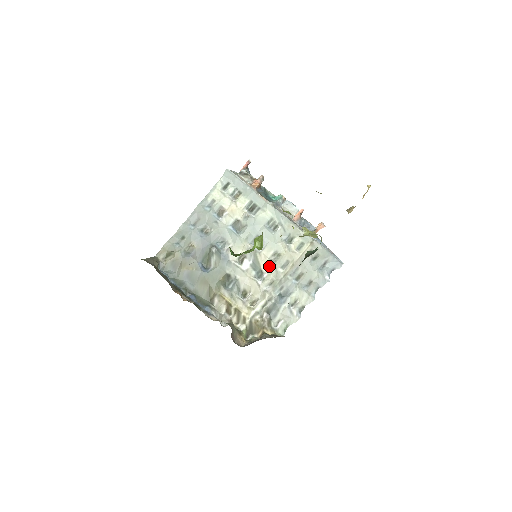
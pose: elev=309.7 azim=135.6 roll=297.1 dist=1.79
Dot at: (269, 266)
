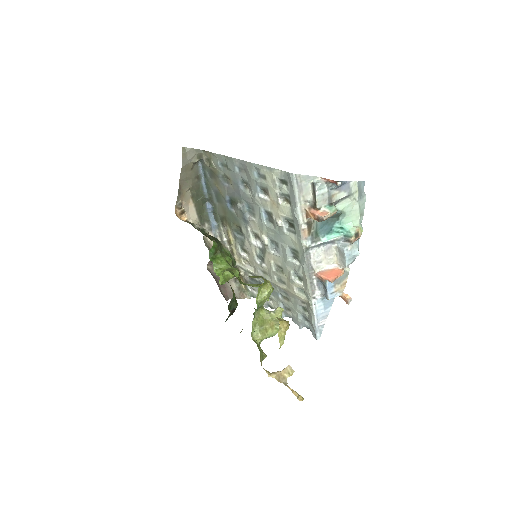
Dot at: (270, 266)
